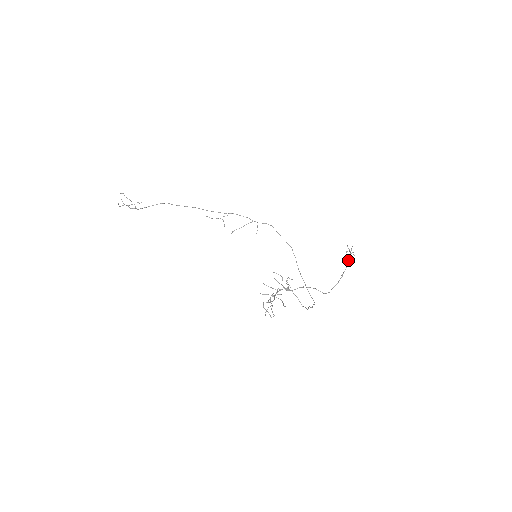
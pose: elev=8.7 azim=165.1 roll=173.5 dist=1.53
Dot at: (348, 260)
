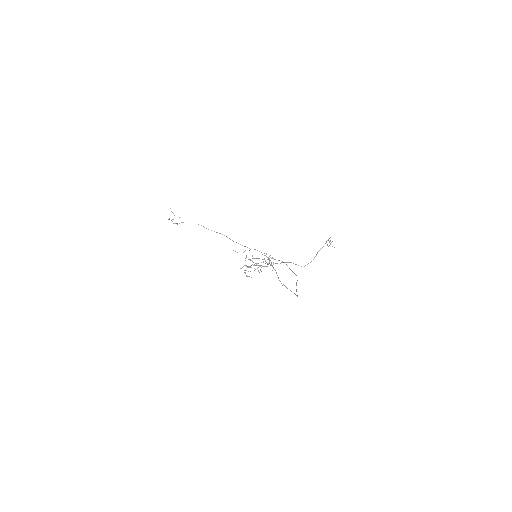
Dot at: occluded
